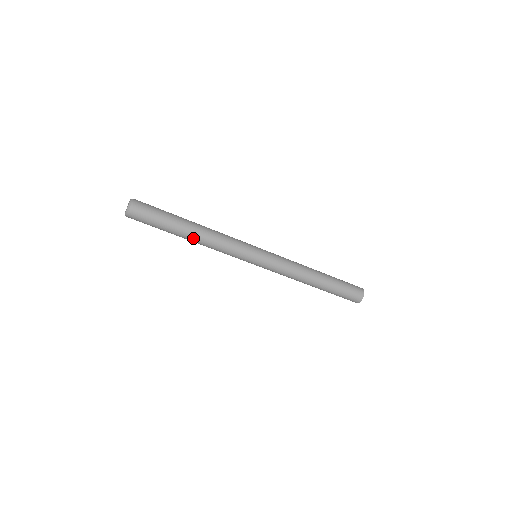
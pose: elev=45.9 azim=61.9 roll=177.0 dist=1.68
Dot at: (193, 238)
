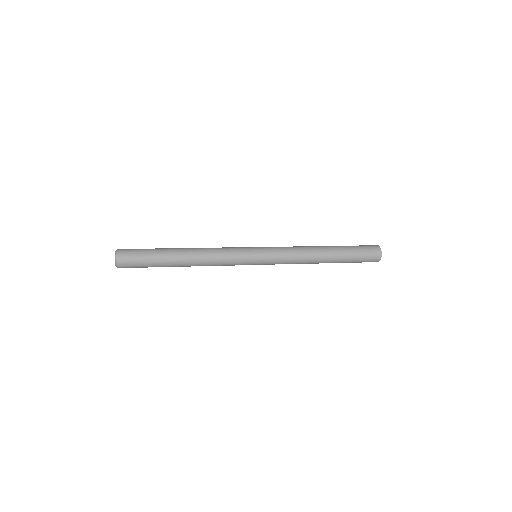
Dot at: (187, 266)
